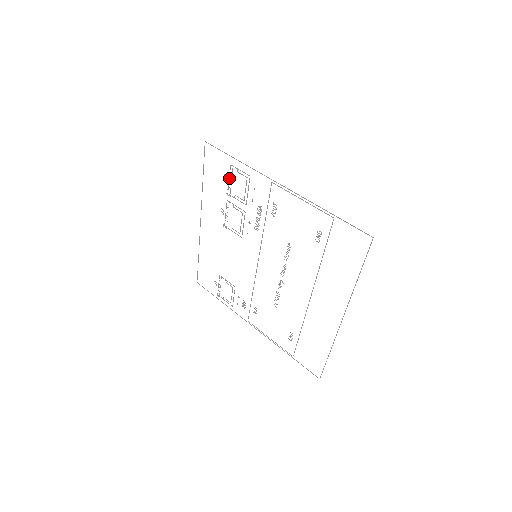
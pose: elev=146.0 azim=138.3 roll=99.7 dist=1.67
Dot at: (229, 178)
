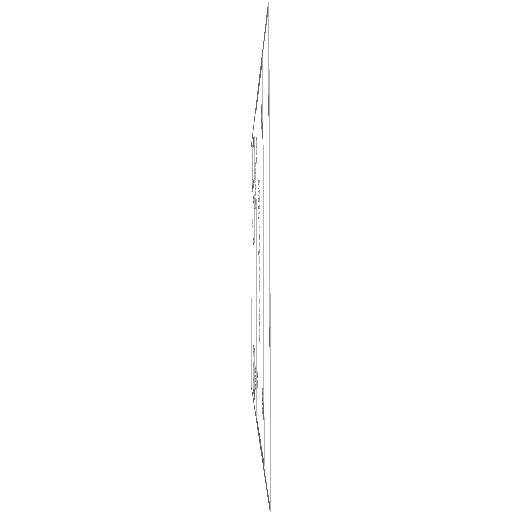
Dot at: occluded
